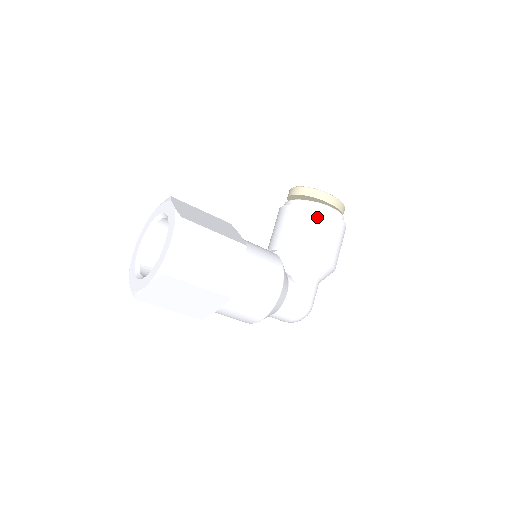
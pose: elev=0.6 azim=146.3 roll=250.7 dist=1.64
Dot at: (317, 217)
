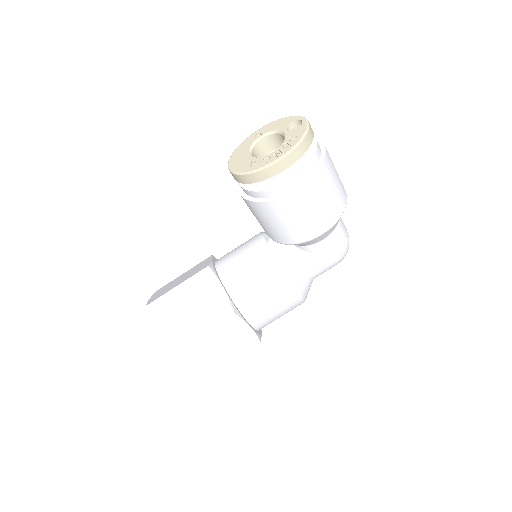
Dot at: (277, 209)
